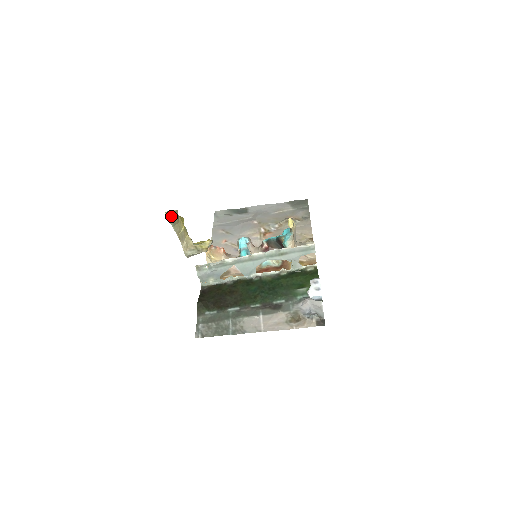
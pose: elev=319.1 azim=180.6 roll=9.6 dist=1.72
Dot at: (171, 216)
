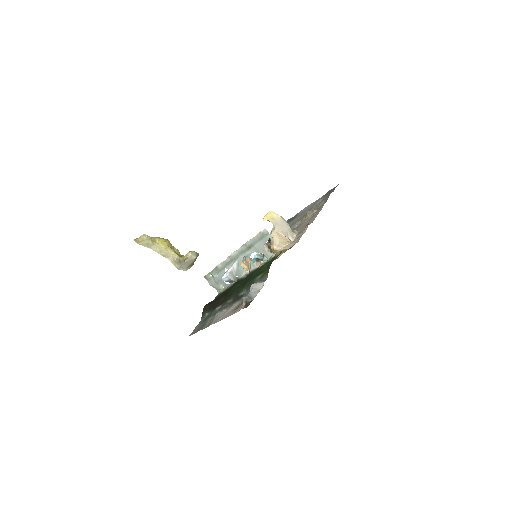
Dot at: (136, 240)
